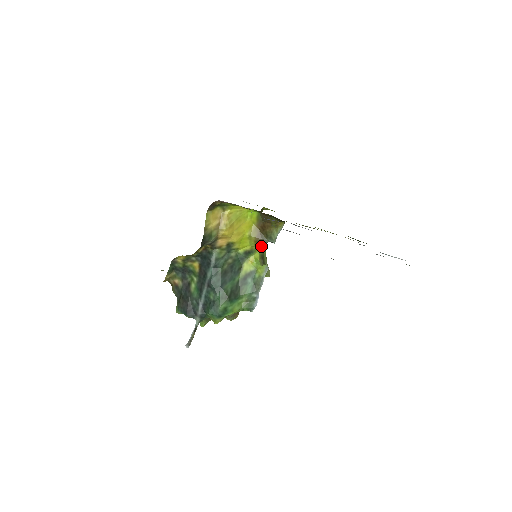
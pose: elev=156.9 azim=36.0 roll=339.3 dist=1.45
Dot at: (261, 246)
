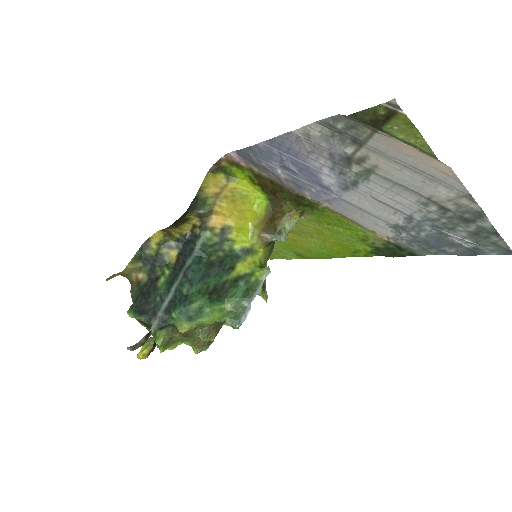
Dot at: (264, 251)
